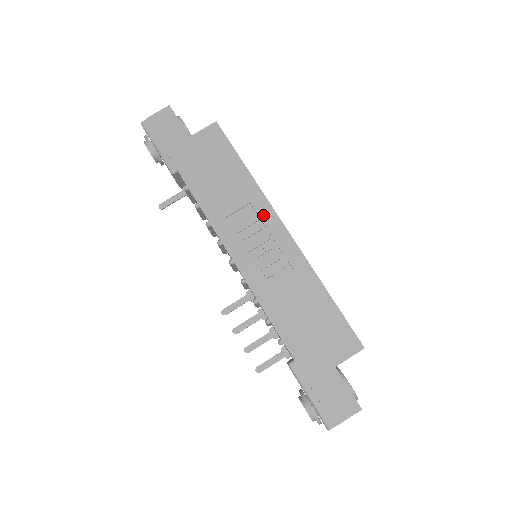
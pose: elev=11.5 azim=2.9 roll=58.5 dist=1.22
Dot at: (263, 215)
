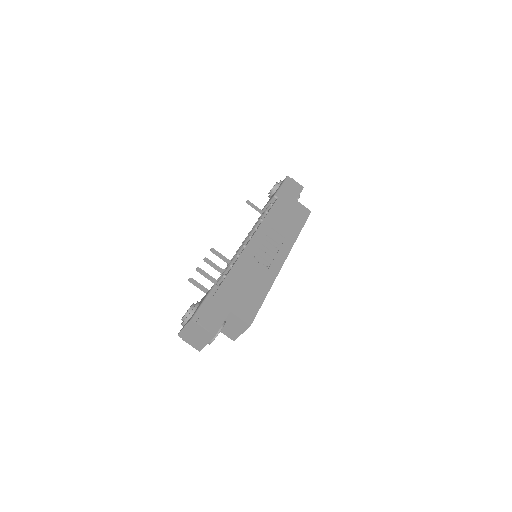
Dot at: (284, 246)
